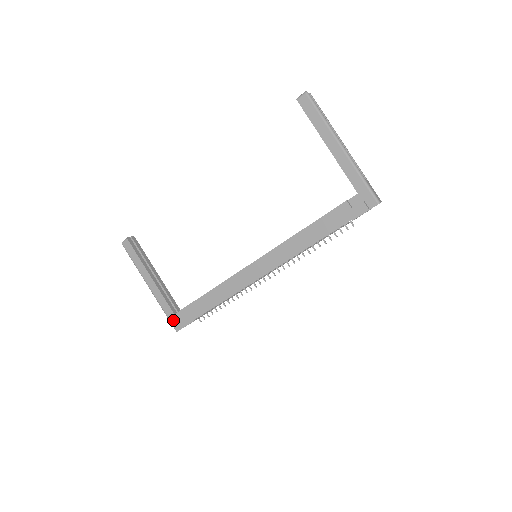
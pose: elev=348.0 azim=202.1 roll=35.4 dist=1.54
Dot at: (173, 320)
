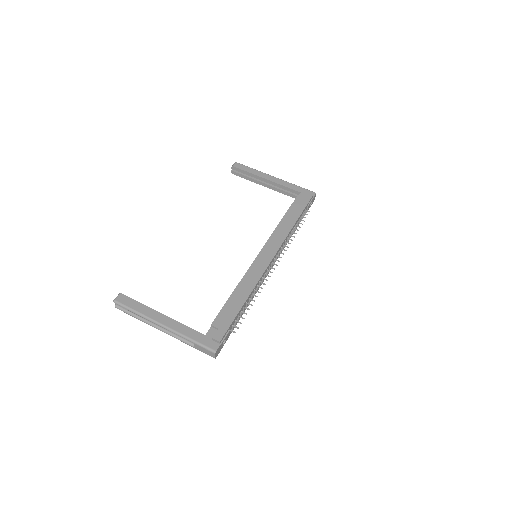
Dot at: (206, 342)
